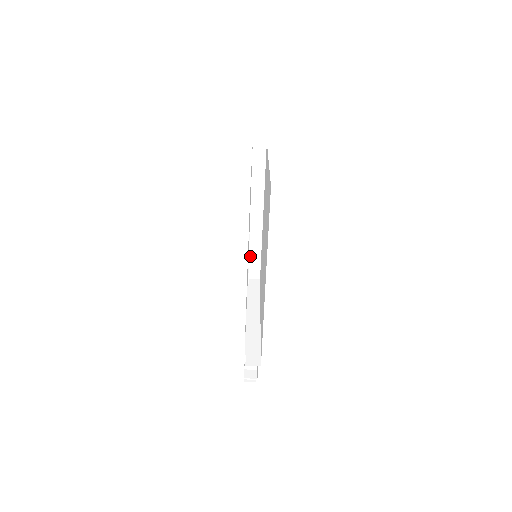
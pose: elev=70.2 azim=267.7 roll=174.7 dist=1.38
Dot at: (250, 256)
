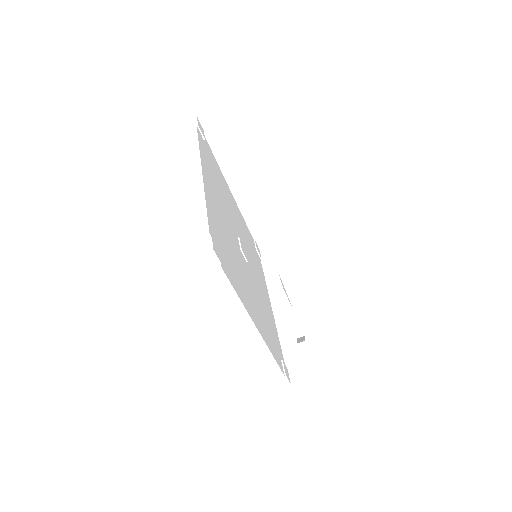
Dot at: (250, 229)
